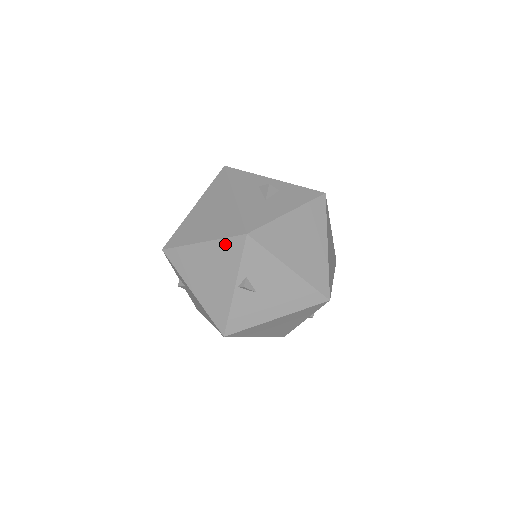
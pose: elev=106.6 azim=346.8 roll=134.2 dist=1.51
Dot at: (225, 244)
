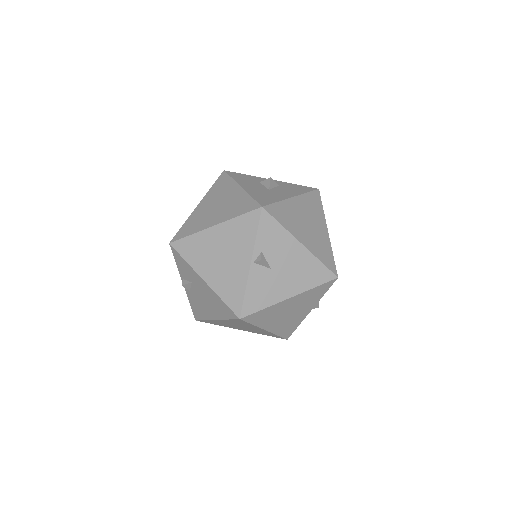
Dot at: (239, 222)
